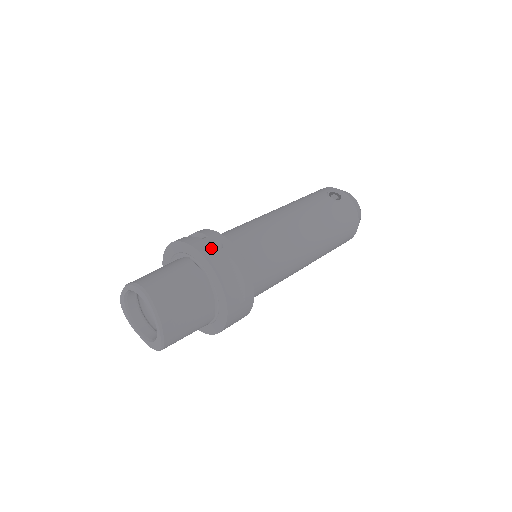
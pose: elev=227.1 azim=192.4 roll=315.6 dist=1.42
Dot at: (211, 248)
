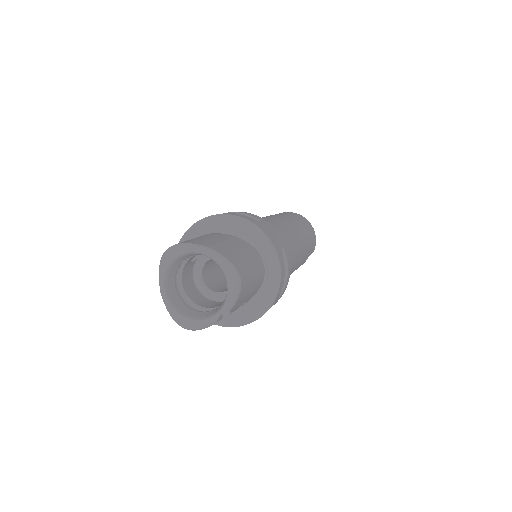
Dot at: occluded
